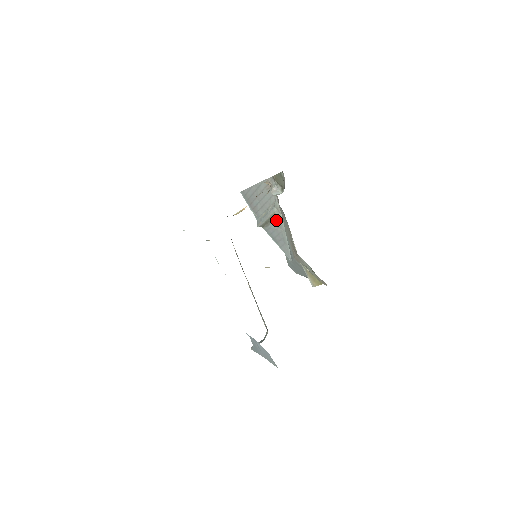
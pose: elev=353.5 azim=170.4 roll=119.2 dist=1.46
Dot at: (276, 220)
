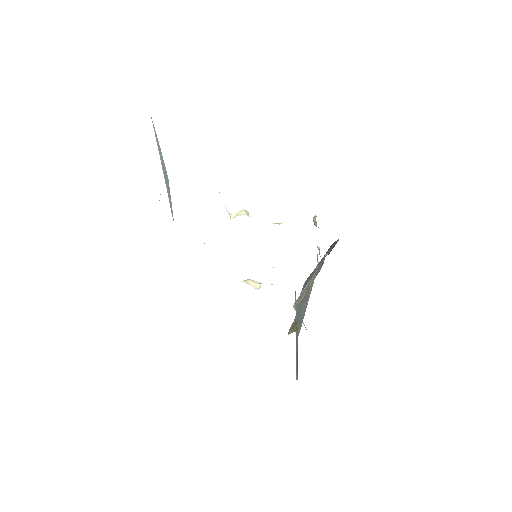
Dot at: (309, 289)
